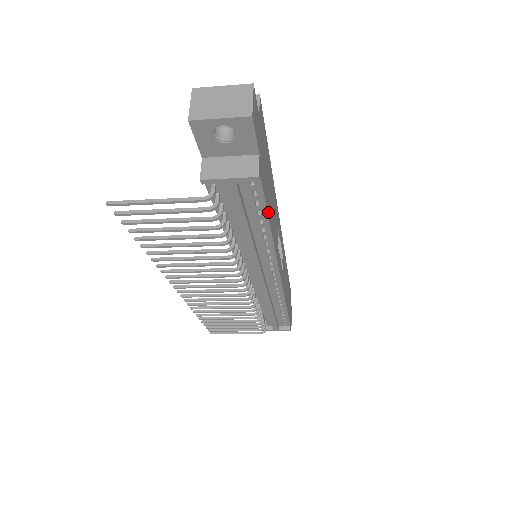
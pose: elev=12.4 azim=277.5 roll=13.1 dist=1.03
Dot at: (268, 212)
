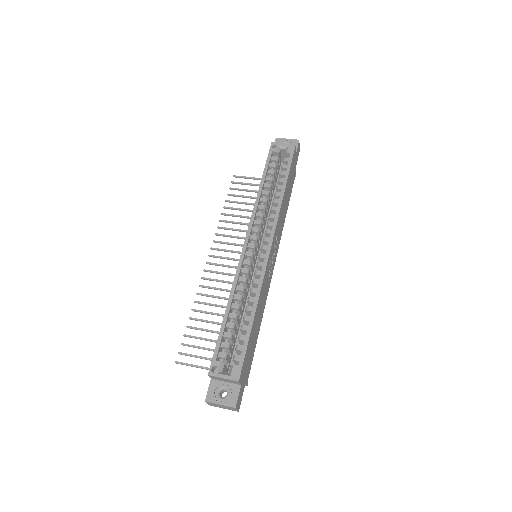
Dot at: (256, 342)
